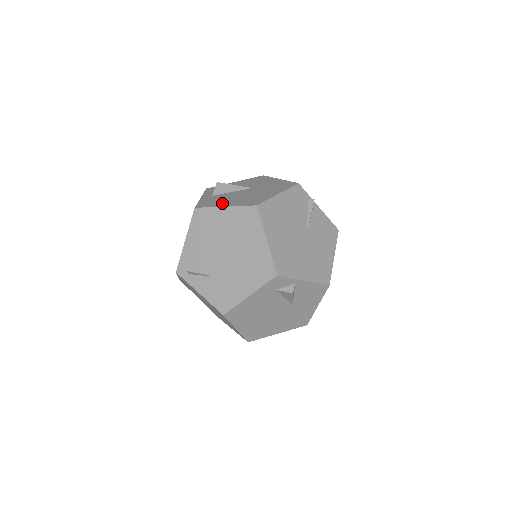
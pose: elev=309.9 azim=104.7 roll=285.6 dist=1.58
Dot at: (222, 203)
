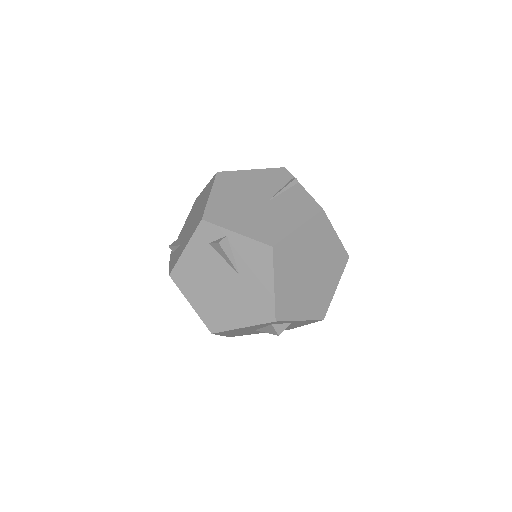
Dot at: occluded
